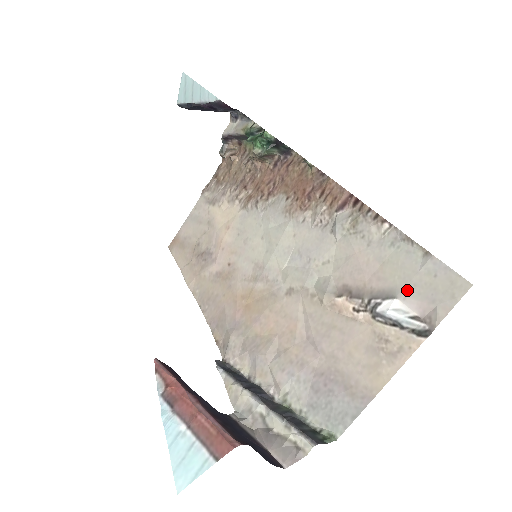
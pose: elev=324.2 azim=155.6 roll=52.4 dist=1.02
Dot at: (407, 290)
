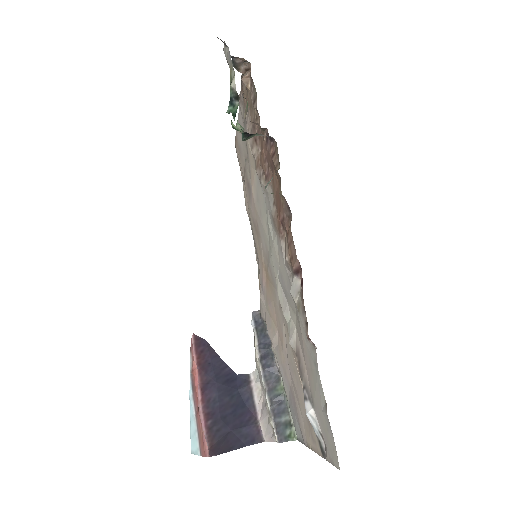
Dot at: (317, 413)
